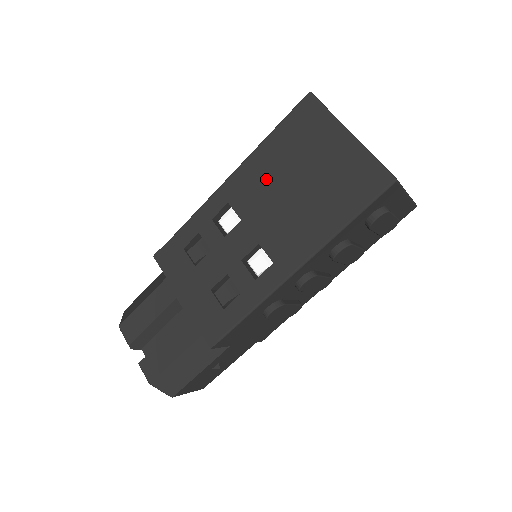
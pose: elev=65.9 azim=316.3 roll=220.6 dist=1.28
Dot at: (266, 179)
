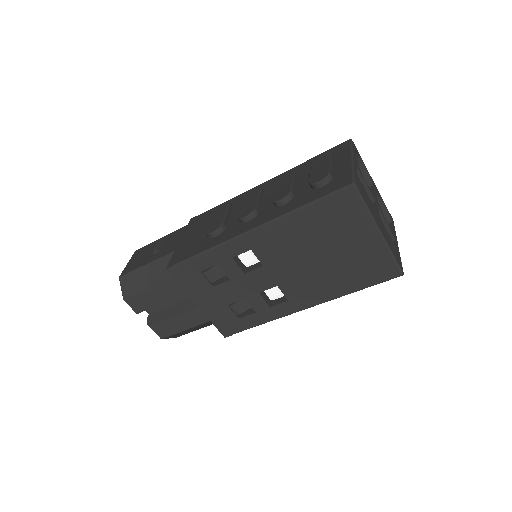
Dot at: (293, 243)
